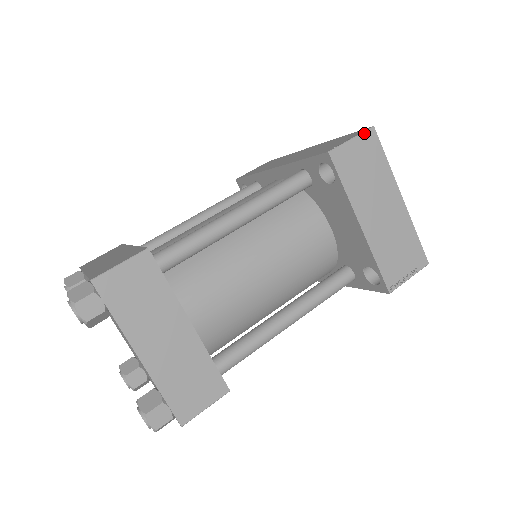
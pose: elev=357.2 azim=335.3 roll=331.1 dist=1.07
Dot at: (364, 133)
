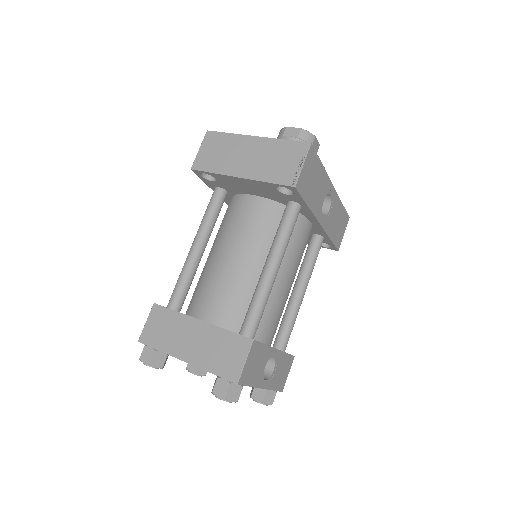
Dot at: (204, 139)
